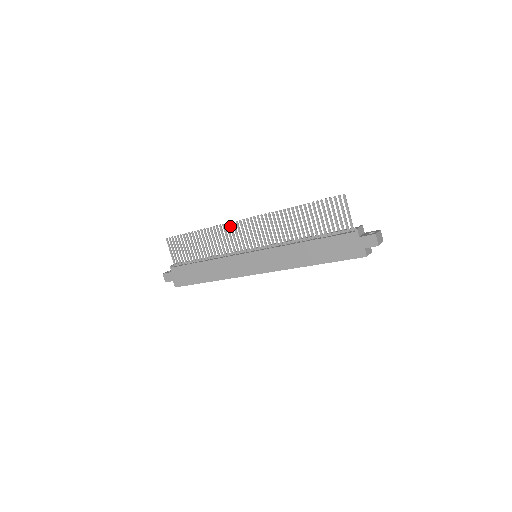
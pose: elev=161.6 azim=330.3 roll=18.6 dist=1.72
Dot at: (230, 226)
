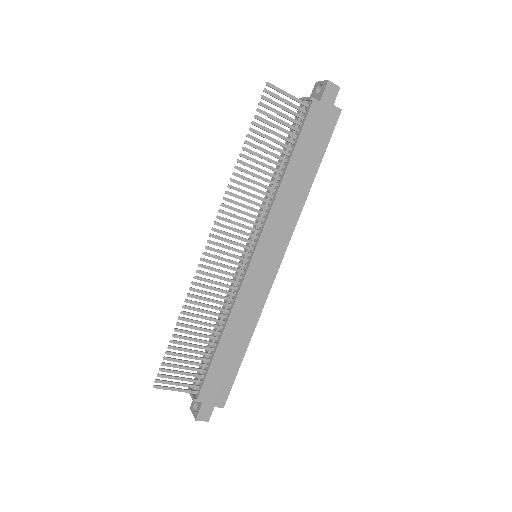
Dot at: (203, 267)
